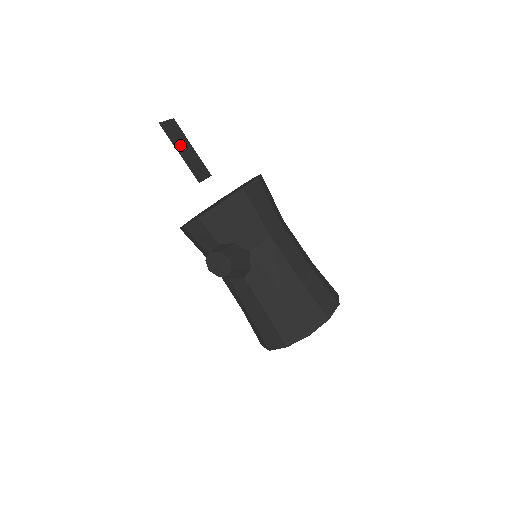
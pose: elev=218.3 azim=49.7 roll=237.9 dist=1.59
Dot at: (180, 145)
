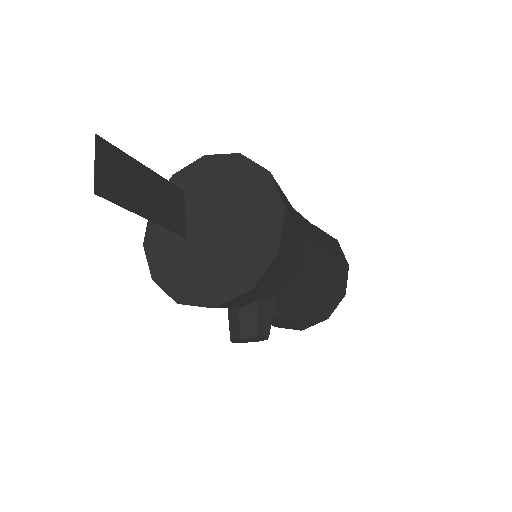
Dot at: (136, 195)
